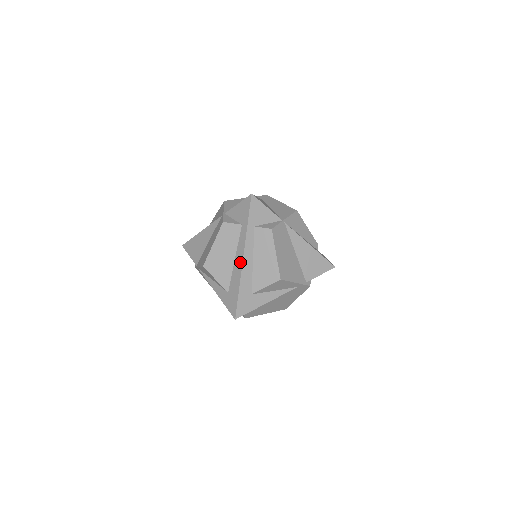
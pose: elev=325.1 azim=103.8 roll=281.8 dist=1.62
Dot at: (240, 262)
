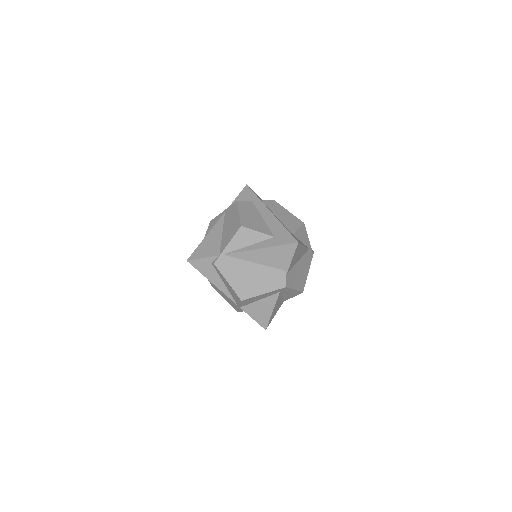
Dot at: (270, 215)
